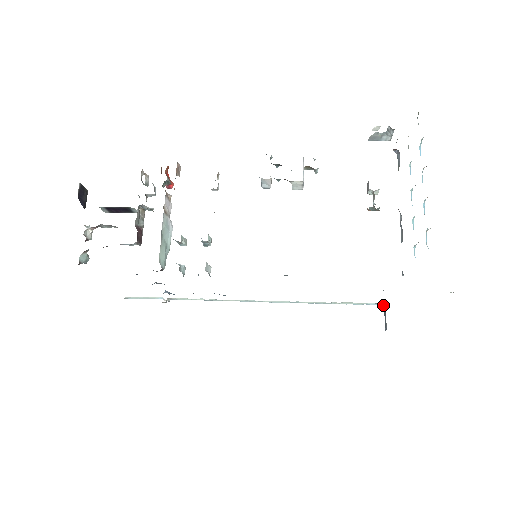
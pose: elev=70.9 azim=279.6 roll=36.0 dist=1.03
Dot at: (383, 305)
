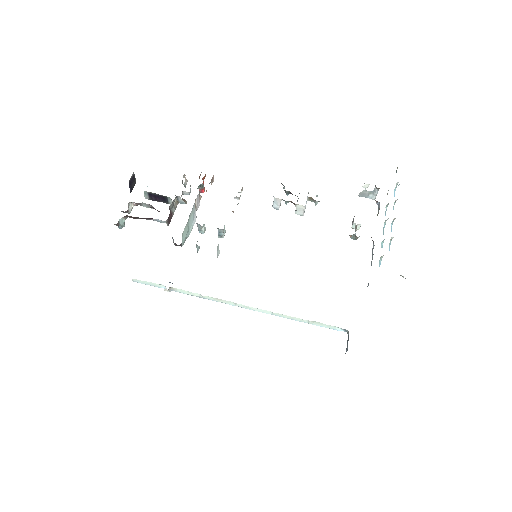
Dot at: (348, 332)
